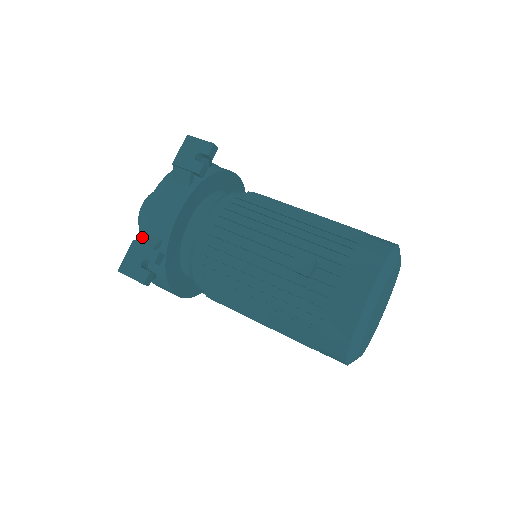
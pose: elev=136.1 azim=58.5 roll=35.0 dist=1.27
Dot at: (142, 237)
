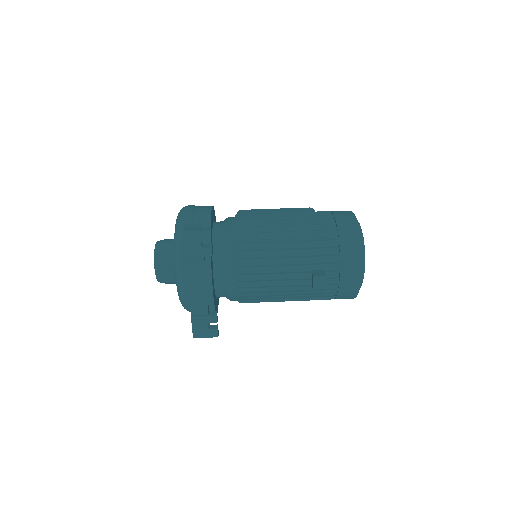
Dot at: (193, 310)
